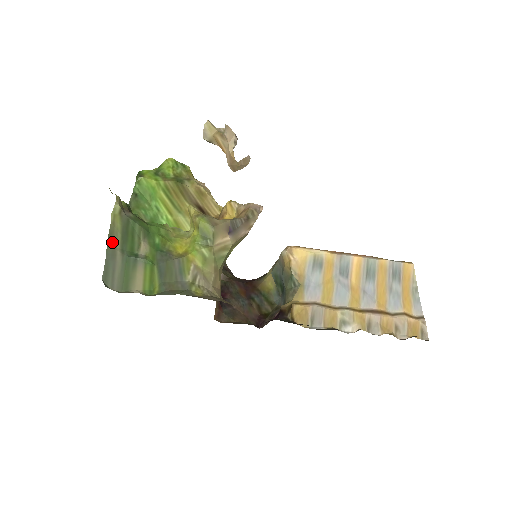
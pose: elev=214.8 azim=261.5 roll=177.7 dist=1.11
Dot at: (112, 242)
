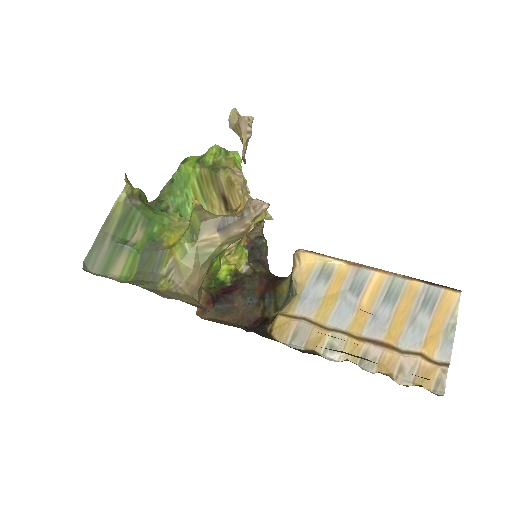
Dot at: (106, 228)
